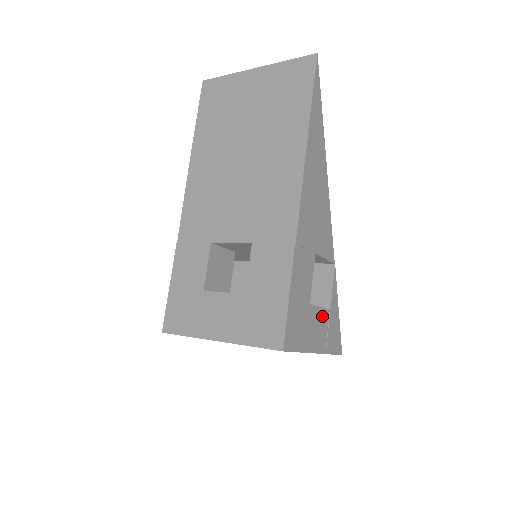
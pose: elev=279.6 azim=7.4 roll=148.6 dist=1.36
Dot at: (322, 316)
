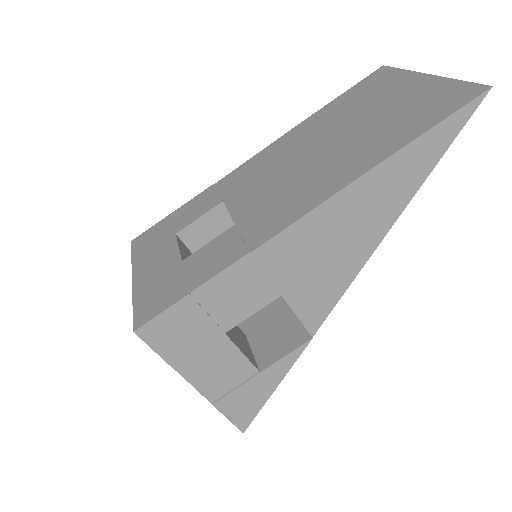
Dot at: (239, 365)
